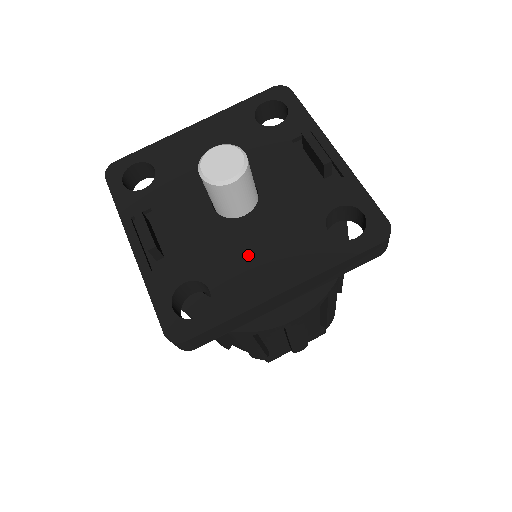
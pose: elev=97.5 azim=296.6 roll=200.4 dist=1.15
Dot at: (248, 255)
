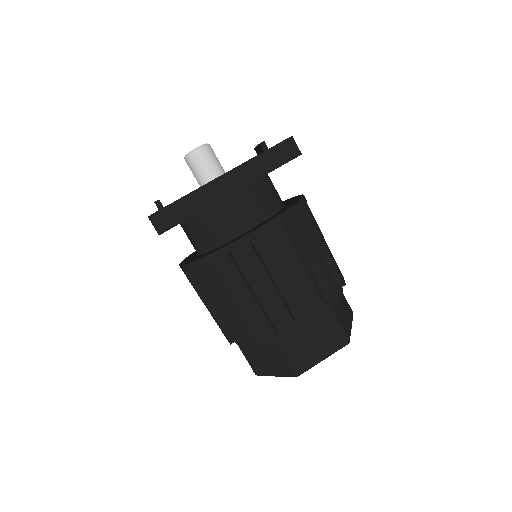
Dot at: occluded
